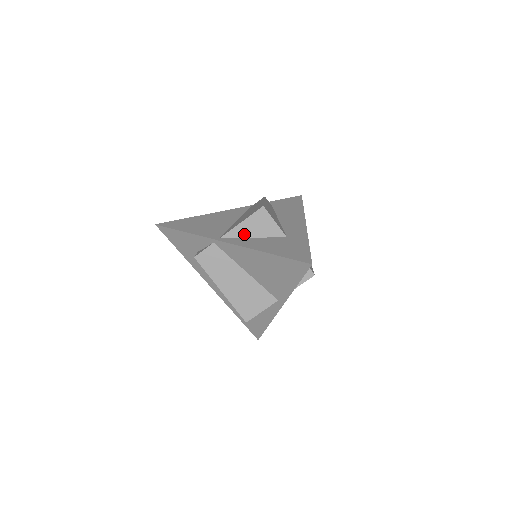
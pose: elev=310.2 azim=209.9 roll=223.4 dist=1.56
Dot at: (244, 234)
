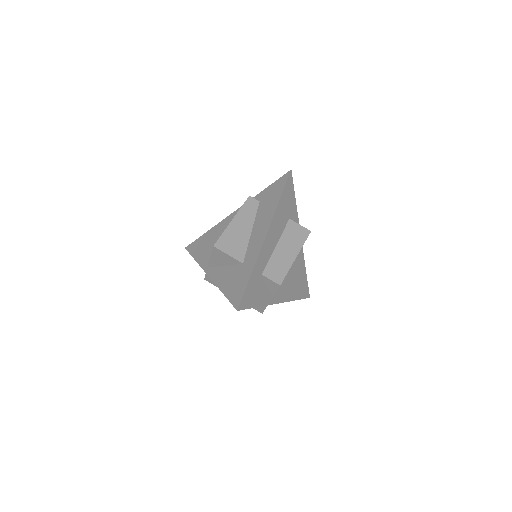
Dot at: (218, 264)
